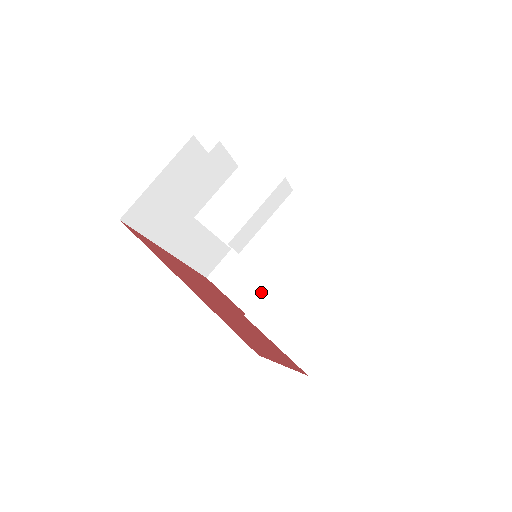
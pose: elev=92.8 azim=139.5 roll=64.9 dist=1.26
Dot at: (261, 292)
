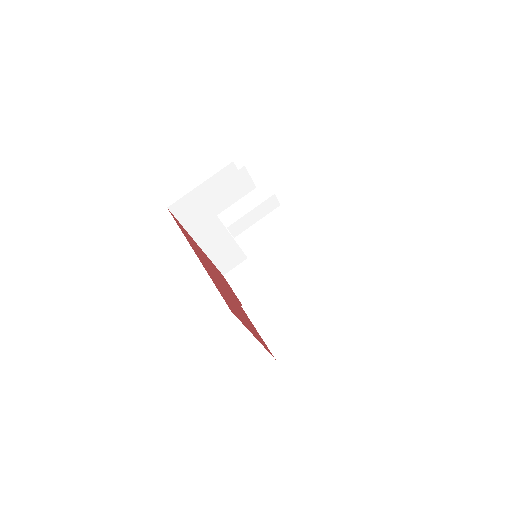
Dot at: occluded
